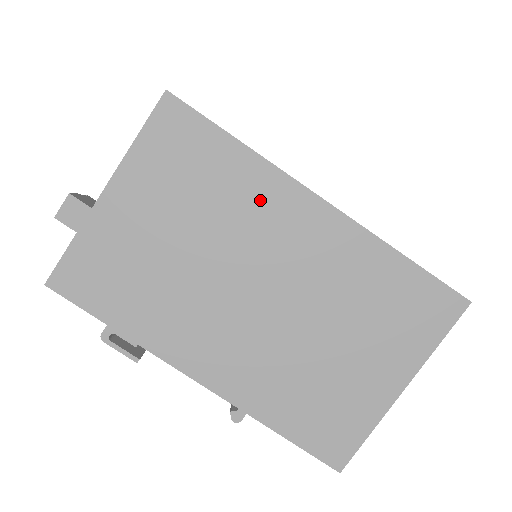
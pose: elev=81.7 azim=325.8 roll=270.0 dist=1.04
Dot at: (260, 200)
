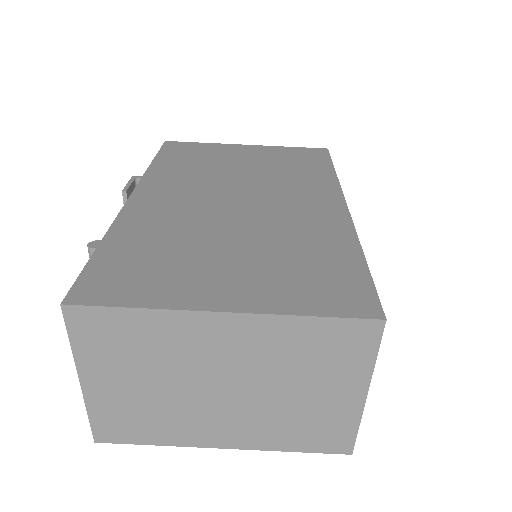
Dot at: (310, 185)
